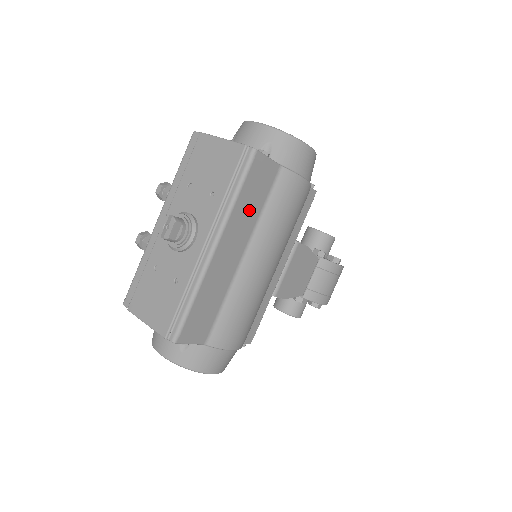
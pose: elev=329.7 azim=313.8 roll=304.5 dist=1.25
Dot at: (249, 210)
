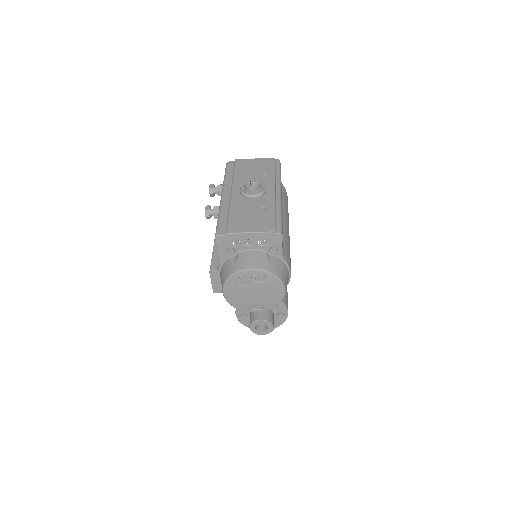
Dot at: occluded
